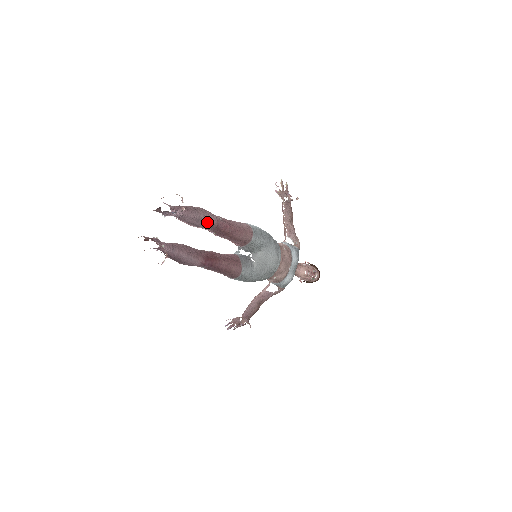
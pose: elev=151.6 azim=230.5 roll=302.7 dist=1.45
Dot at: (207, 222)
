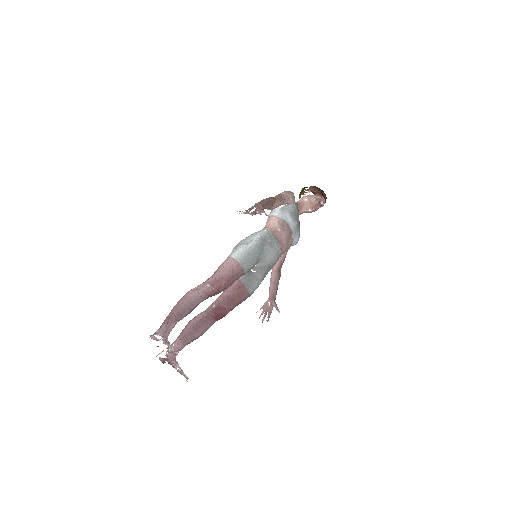
Dot at: (199, 303)
